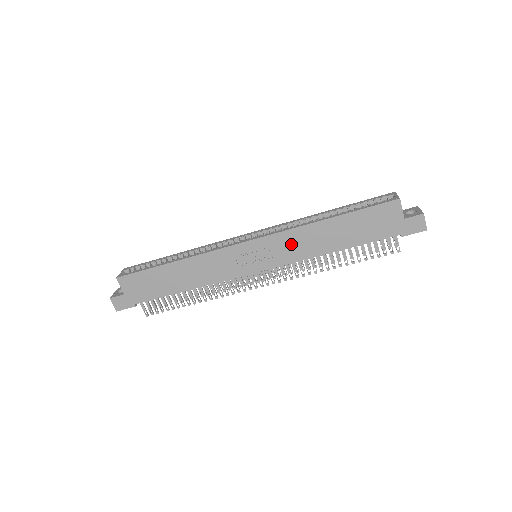
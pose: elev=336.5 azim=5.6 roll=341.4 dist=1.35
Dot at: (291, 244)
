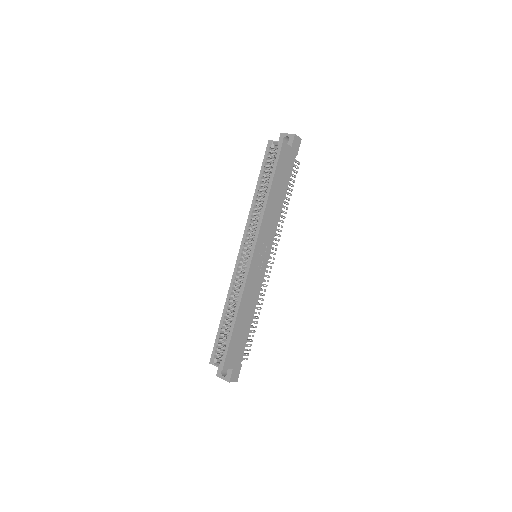
Dot at: (268, 227)
